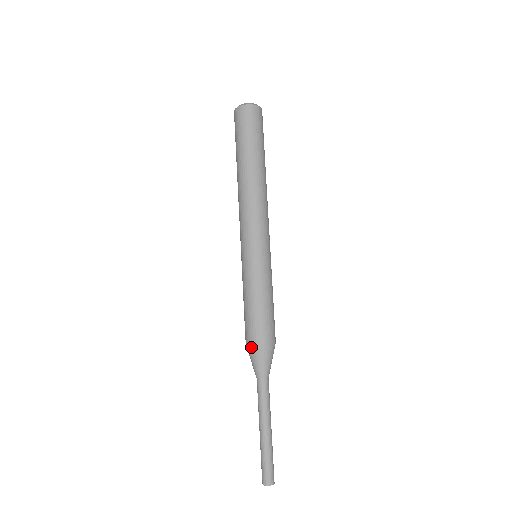
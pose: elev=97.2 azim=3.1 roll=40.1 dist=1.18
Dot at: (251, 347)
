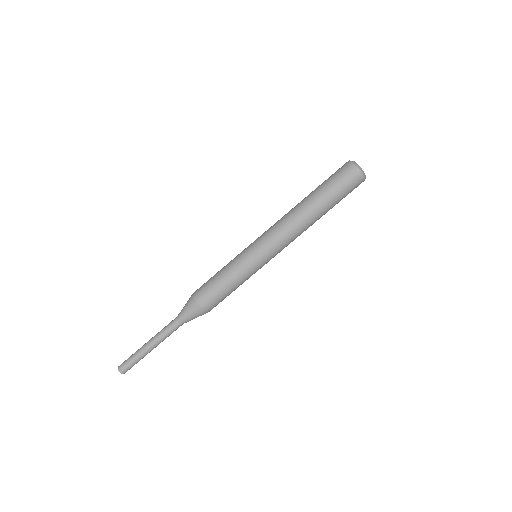
Dot at: (200, 308)
